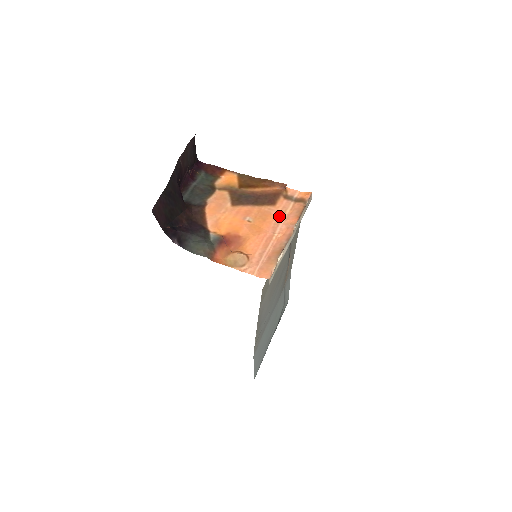
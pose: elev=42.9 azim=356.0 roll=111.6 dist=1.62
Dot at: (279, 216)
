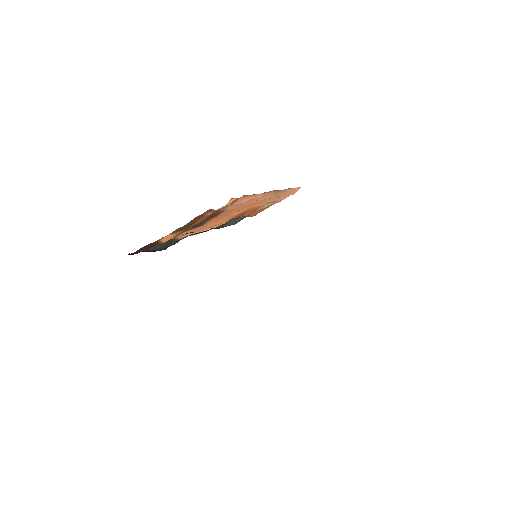
Dot at: (239, 205)
